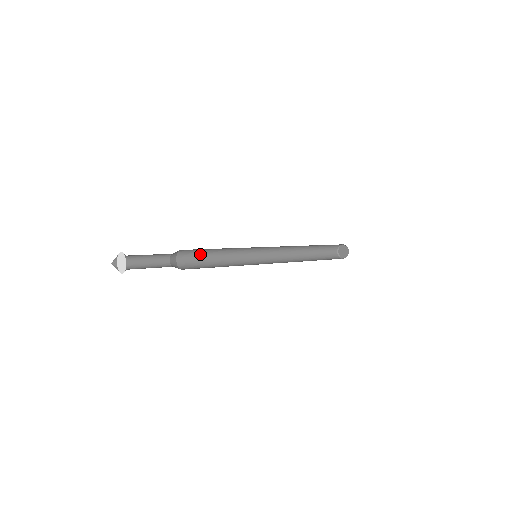
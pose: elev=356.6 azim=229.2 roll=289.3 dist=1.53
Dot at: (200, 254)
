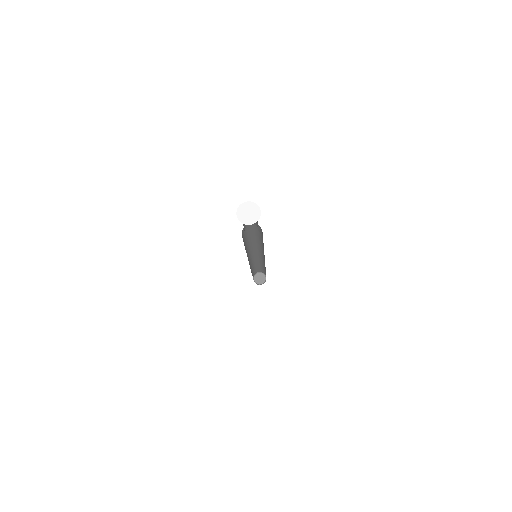
Dot at: occluded
